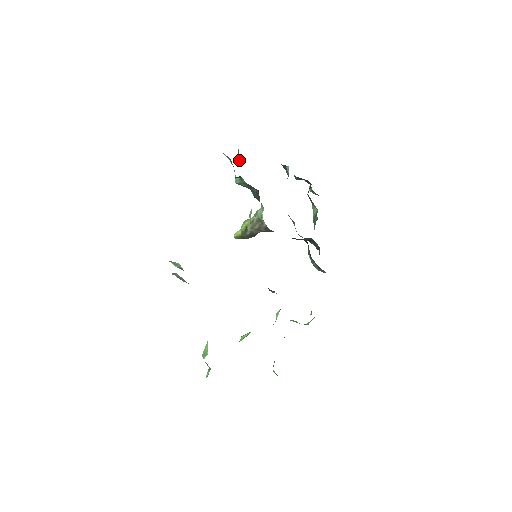
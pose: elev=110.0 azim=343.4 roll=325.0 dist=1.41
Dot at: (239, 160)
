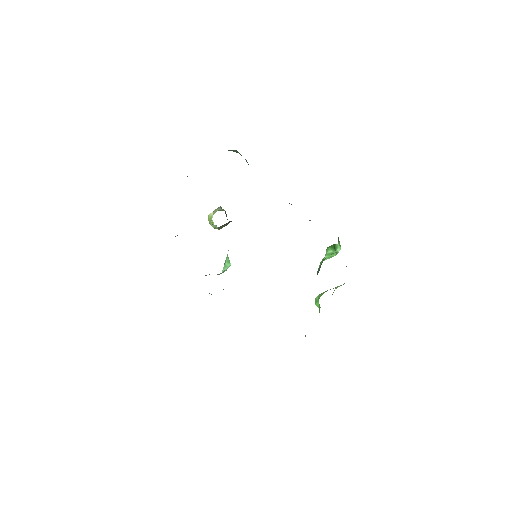
Dot at: occluded
